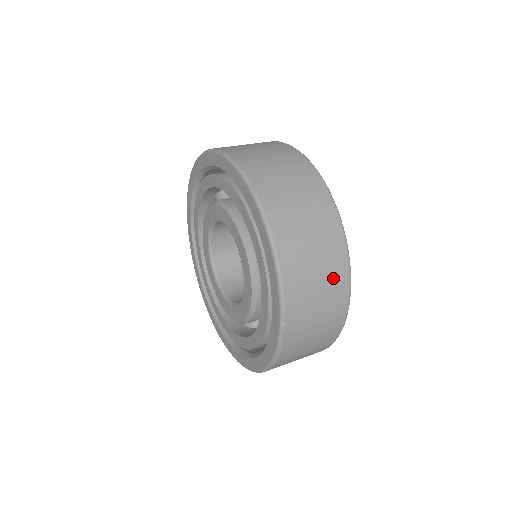
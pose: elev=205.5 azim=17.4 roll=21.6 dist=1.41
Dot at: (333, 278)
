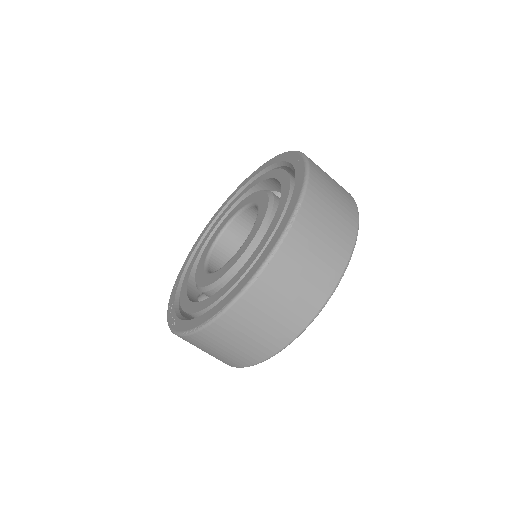
Dot at: (344, 221)
